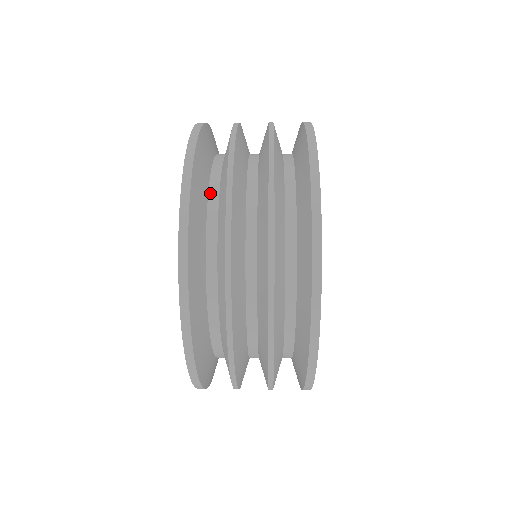
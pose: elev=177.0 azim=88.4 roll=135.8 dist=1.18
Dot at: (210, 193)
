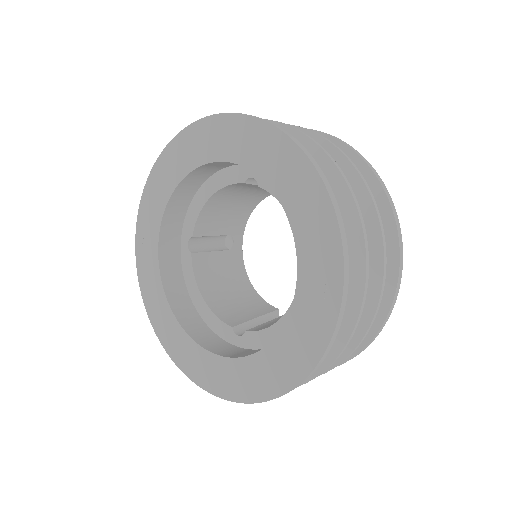
Dot at: occluded
